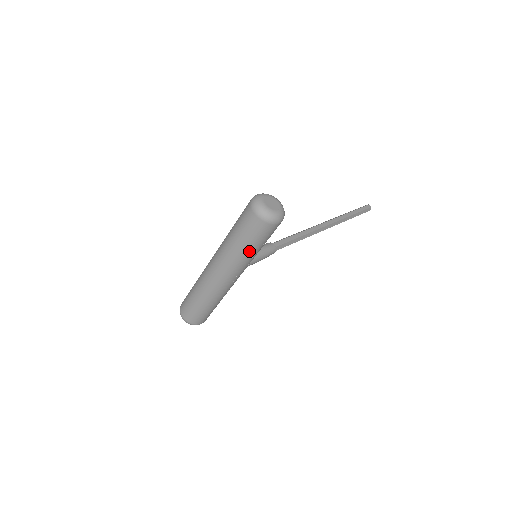
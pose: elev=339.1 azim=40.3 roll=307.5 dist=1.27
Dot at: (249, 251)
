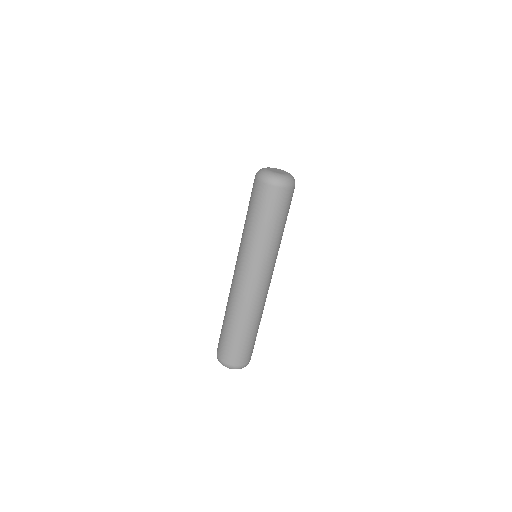
Dot at: (280, 233)
